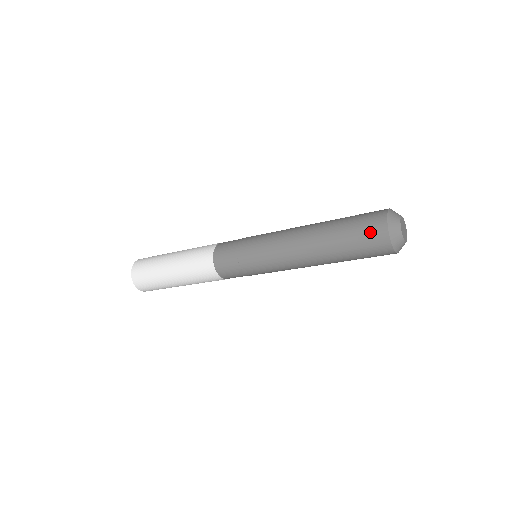
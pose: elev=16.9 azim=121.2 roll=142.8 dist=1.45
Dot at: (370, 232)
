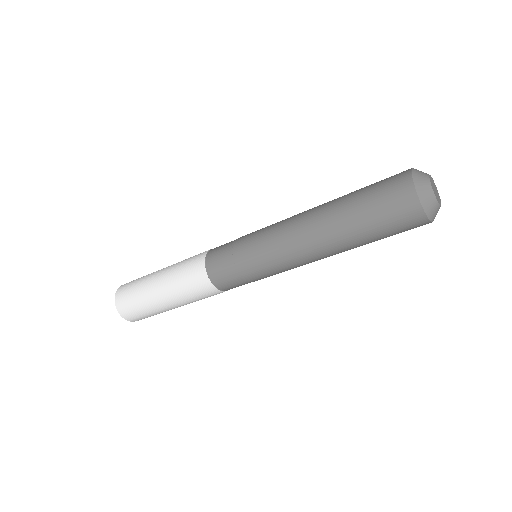
Dot at: (389, 181)
